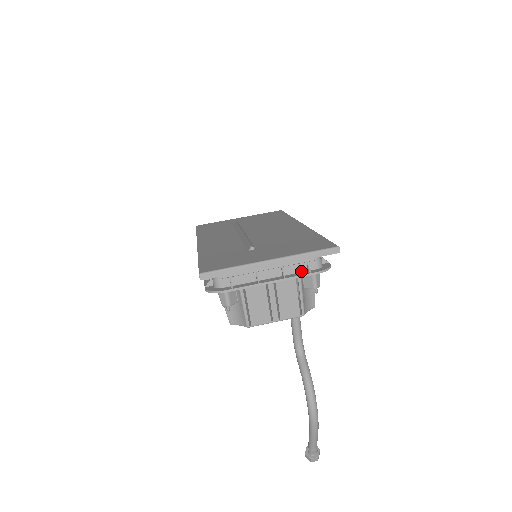
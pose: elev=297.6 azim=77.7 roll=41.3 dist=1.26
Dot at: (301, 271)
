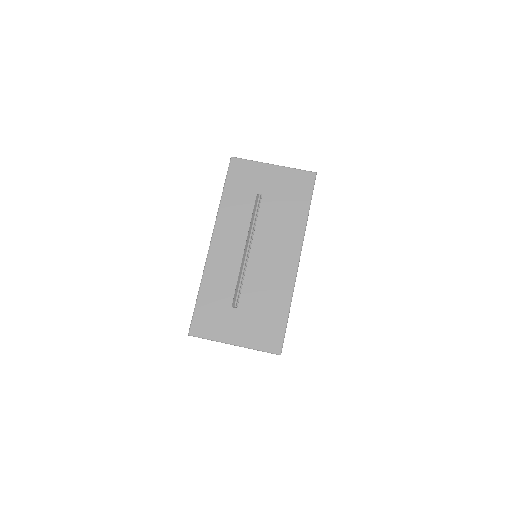
Dot at: occluded
